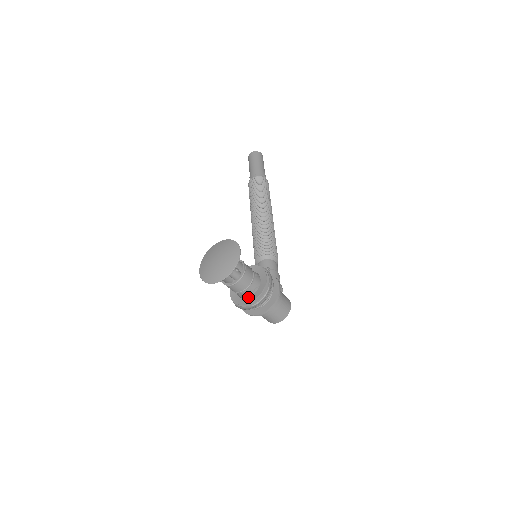
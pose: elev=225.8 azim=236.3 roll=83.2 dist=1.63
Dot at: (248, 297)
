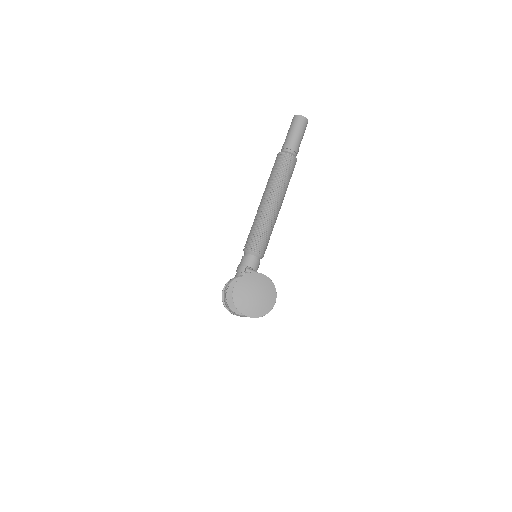
Dot at: occluded
